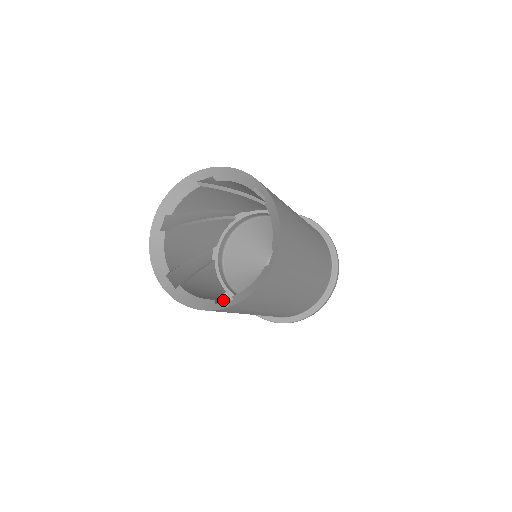
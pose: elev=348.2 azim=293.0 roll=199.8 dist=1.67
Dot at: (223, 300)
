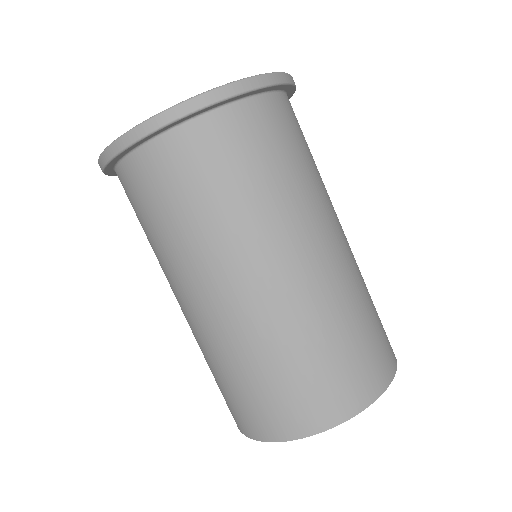
Dot at: occluded
